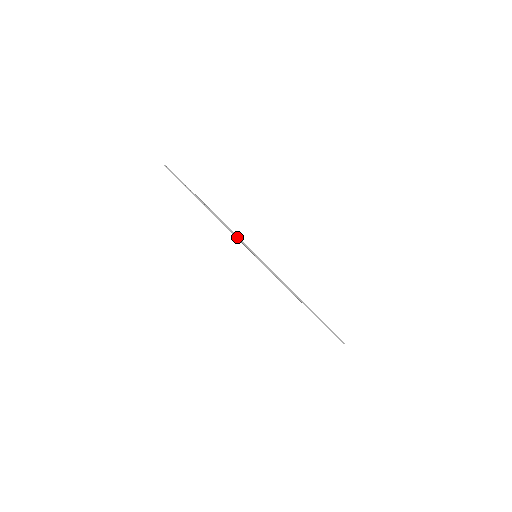
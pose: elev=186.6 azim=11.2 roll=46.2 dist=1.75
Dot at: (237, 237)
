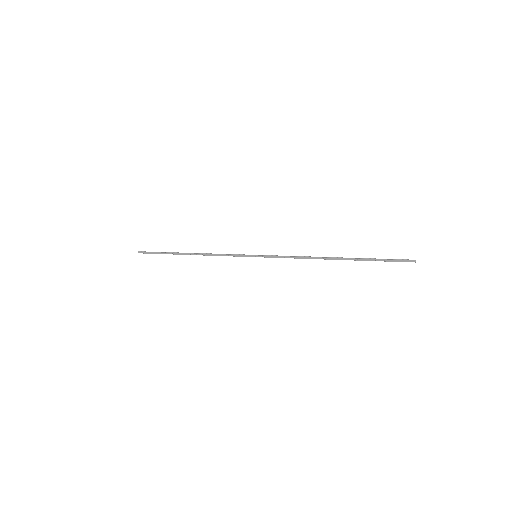
Dot at: (229, 254)
